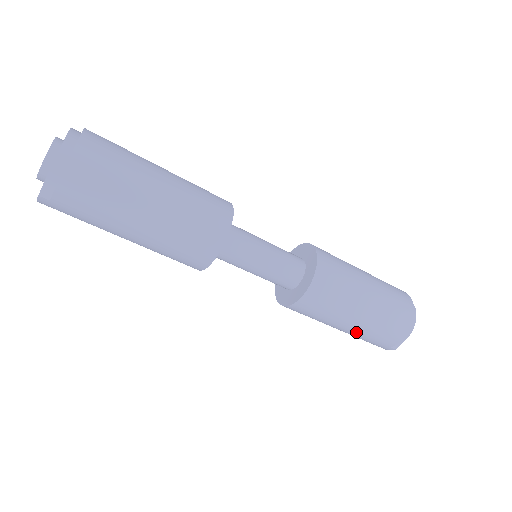
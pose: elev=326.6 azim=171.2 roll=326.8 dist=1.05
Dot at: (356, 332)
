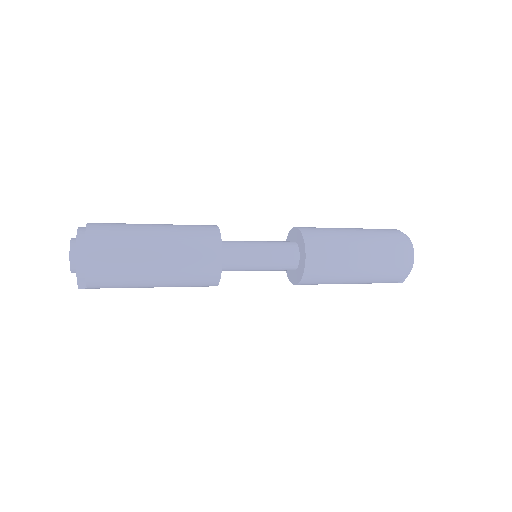
Dot at: (361, 283)
